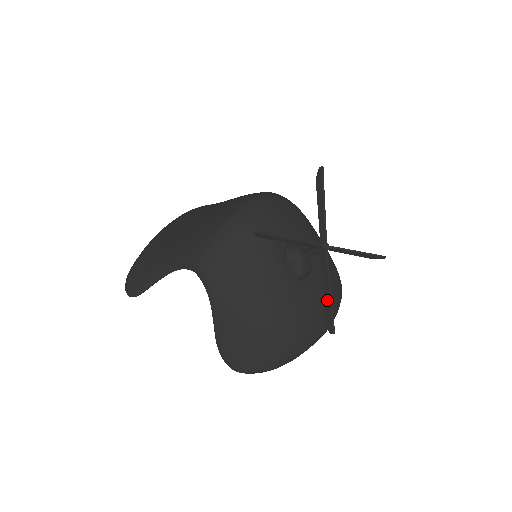
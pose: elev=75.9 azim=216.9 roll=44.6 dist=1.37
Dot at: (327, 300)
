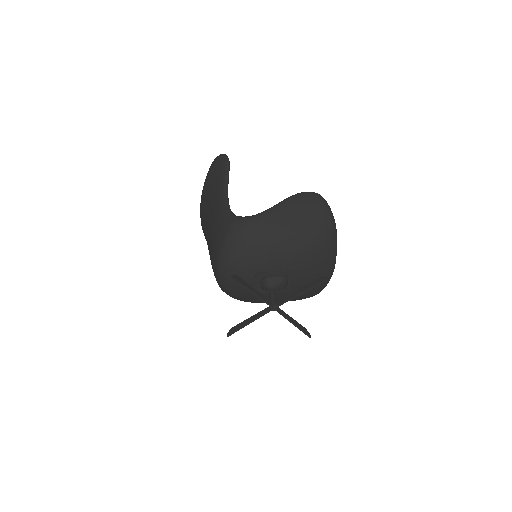
Dot at: (296, 326)
